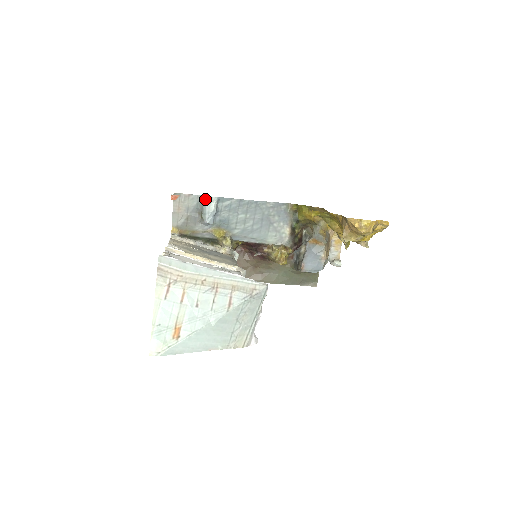
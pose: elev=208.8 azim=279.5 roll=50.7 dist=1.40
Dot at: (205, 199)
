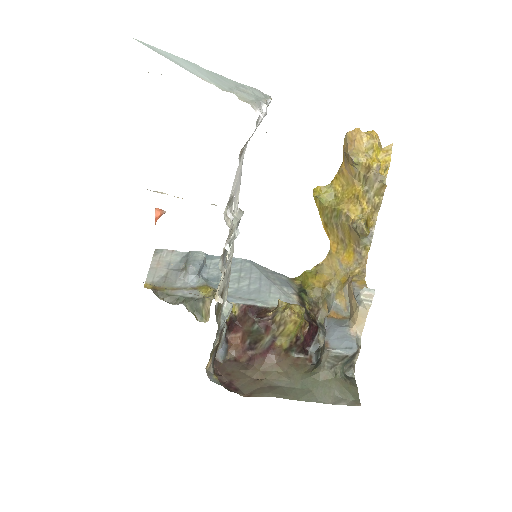
Dot at: (191, 253)
